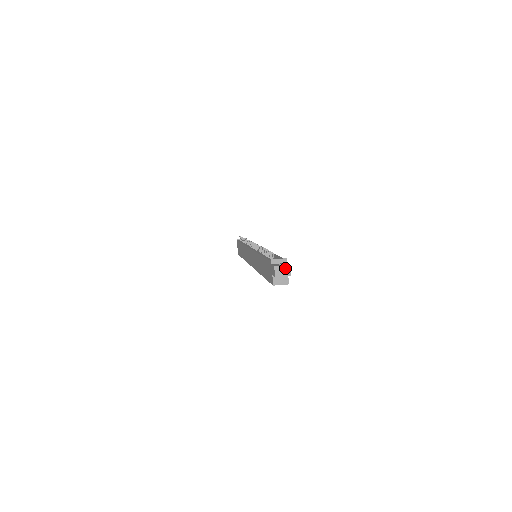
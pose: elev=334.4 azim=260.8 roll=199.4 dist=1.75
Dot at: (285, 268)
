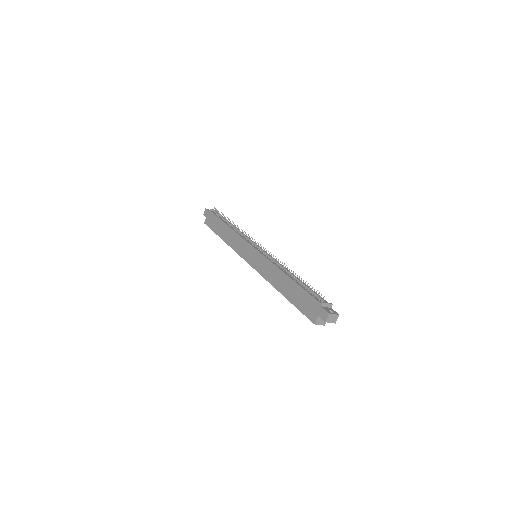
Dot at: (335, 317)
